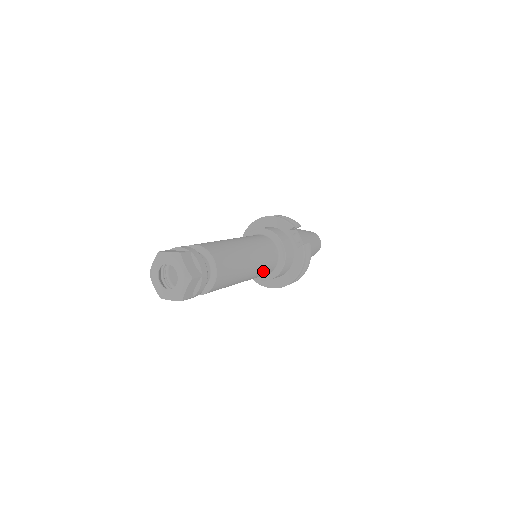
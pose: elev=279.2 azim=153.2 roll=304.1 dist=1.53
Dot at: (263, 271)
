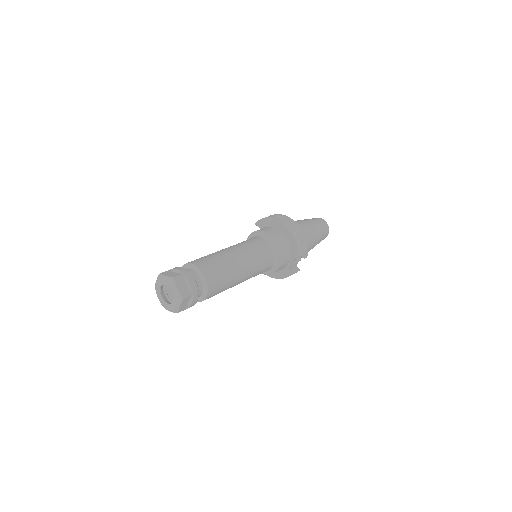
Dot at: occluded
